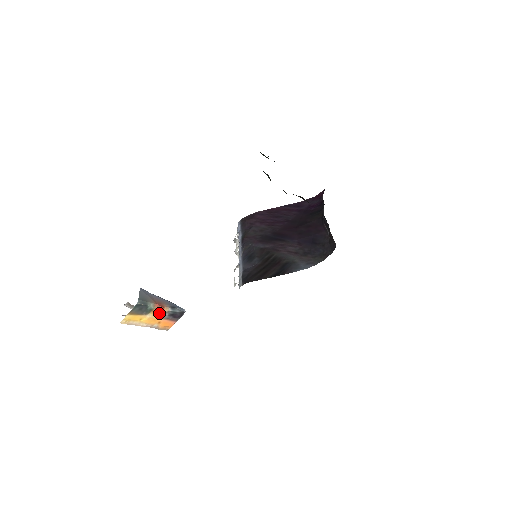
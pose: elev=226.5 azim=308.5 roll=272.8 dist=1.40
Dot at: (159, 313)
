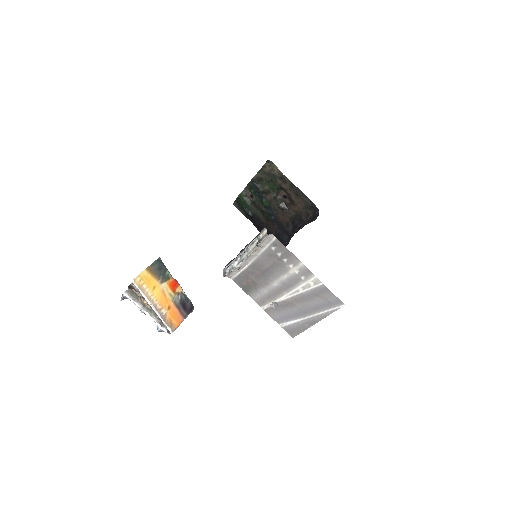
Dot at: (173, 290)
